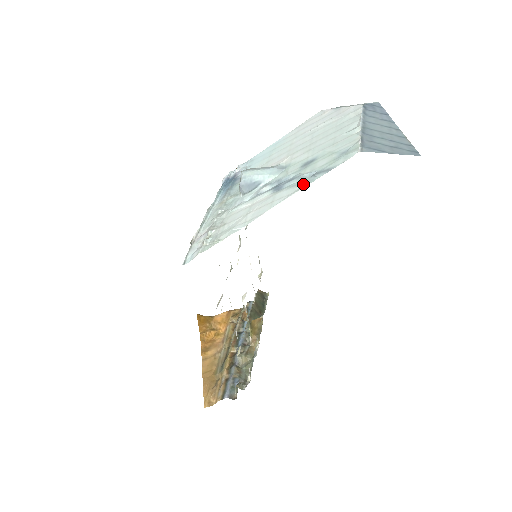
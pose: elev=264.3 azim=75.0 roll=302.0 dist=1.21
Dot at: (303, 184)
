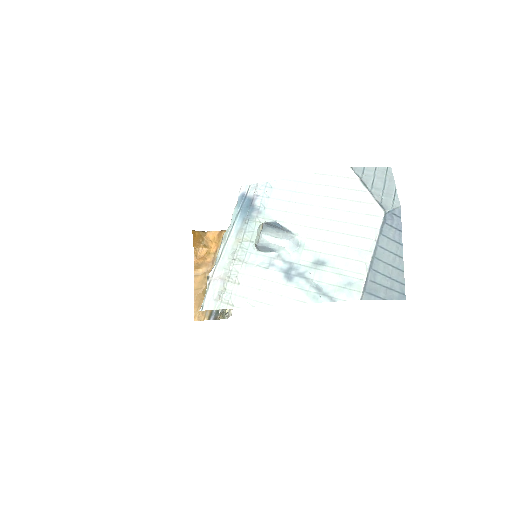
Dot at: (309, 297)
